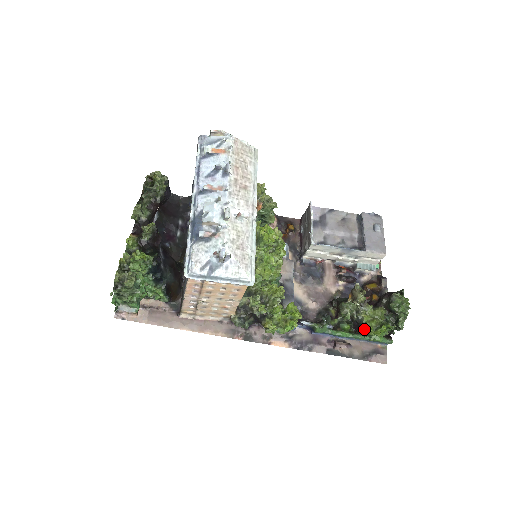
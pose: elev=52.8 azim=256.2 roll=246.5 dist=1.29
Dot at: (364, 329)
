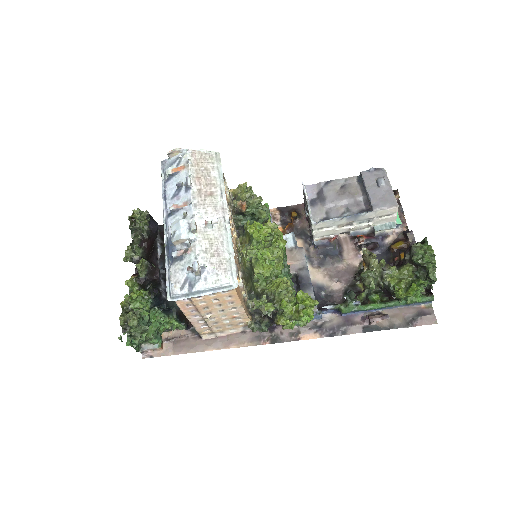
Dot at: (393, 294)
